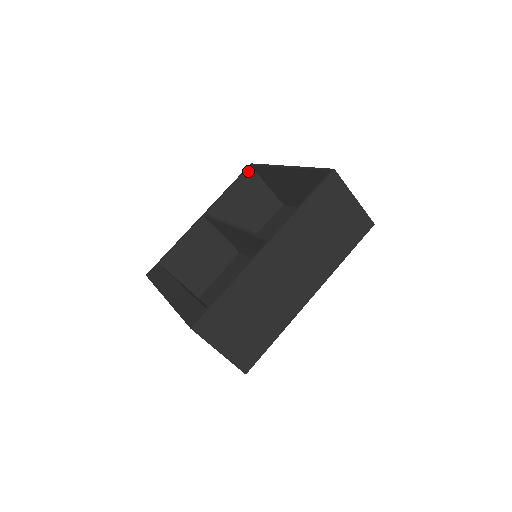
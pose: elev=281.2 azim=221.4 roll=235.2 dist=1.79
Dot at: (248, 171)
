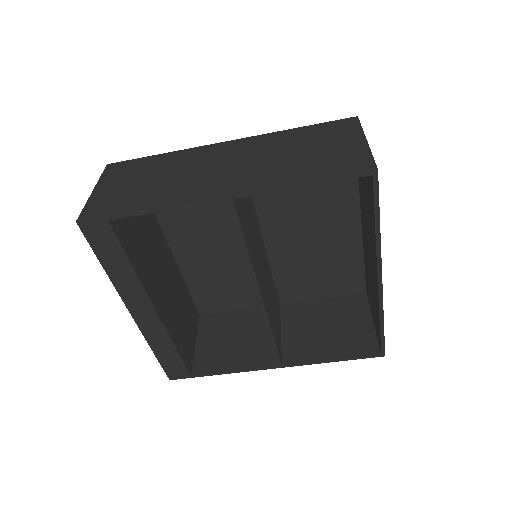
Dot at: (360, 174)
